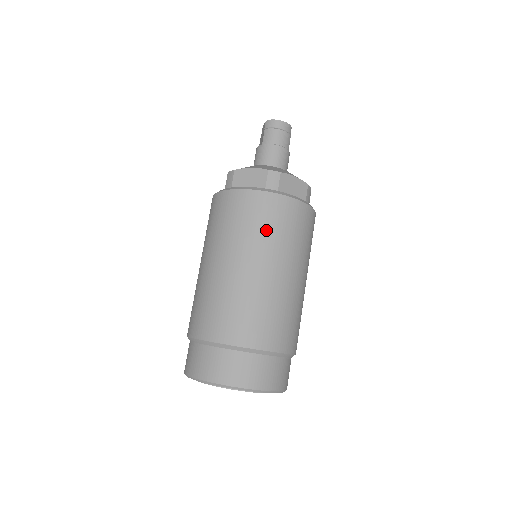
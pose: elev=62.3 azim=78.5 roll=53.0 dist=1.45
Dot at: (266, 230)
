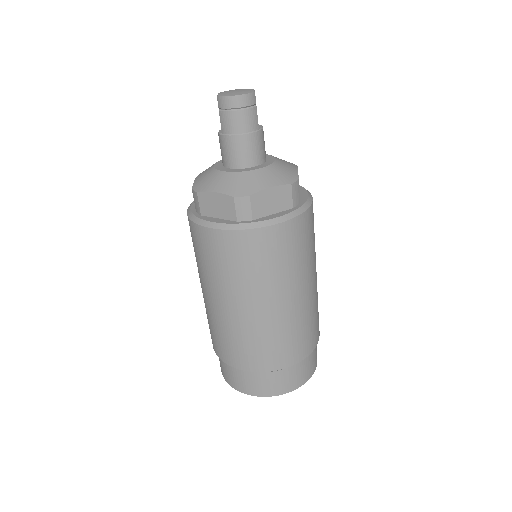
Dot at: (250, 271)
